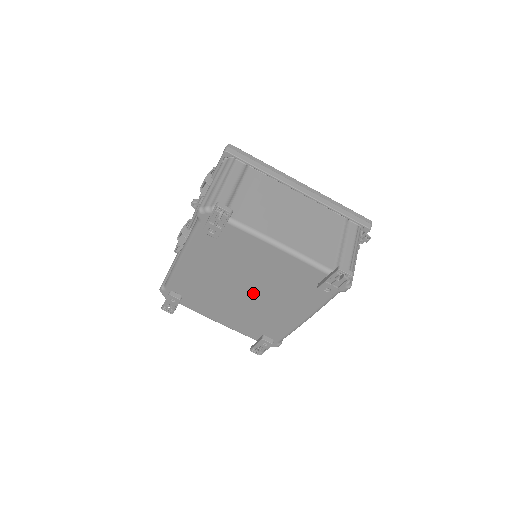
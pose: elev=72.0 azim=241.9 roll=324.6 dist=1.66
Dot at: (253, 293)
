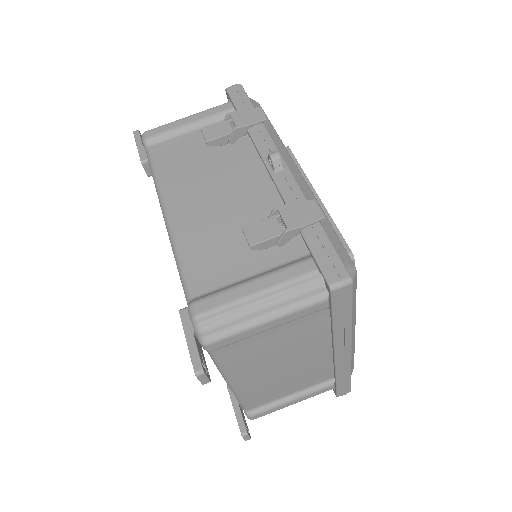
Dot at: occluded
